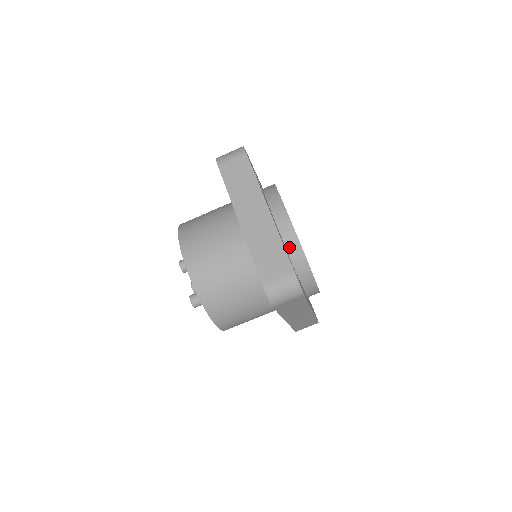
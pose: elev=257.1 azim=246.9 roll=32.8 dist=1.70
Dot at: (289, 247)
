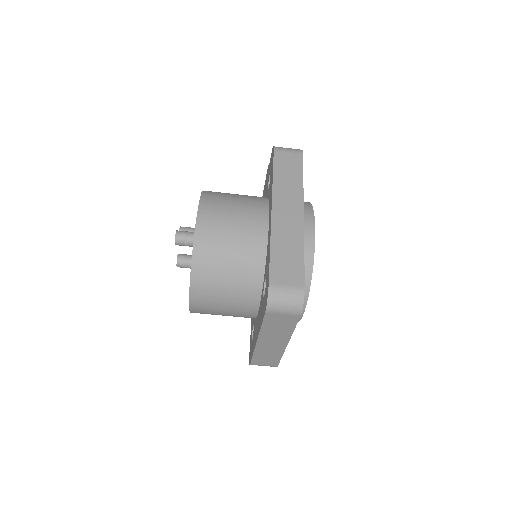
Dot at: occluded
